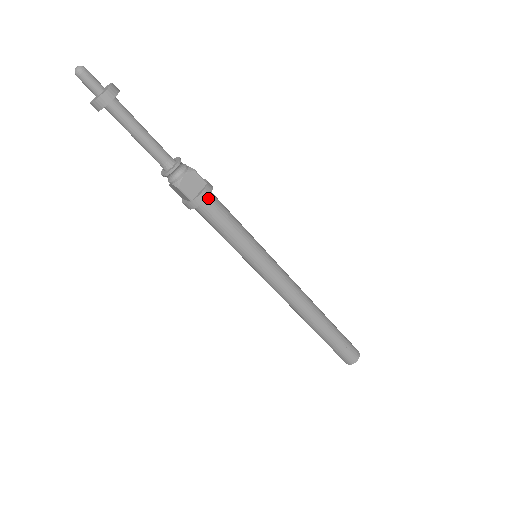
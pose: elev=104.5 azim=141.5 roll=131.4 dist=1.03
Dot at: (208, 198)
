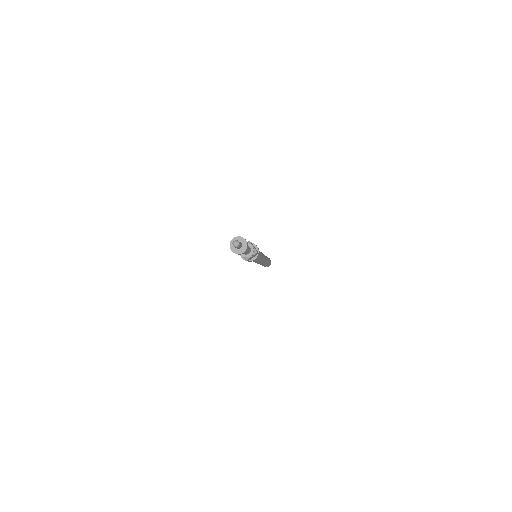
Dot at: occluded
